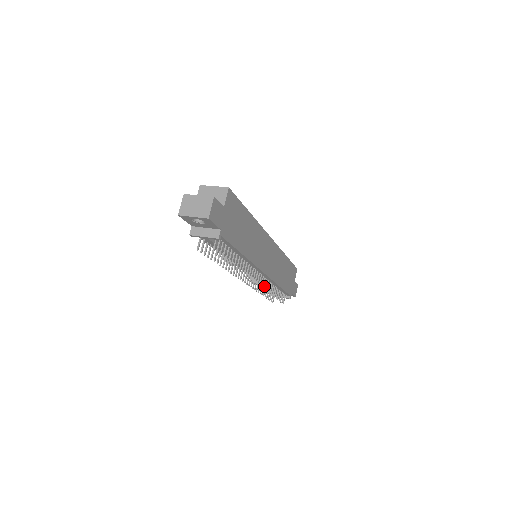
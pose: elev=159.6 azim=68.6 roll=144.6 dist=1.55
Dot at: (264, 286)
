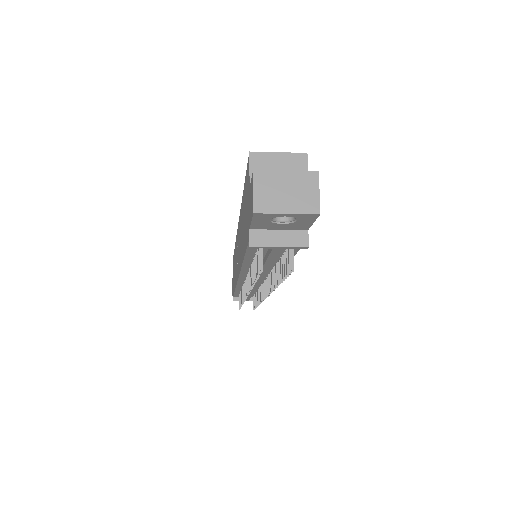
Dot at: (236, 292)
